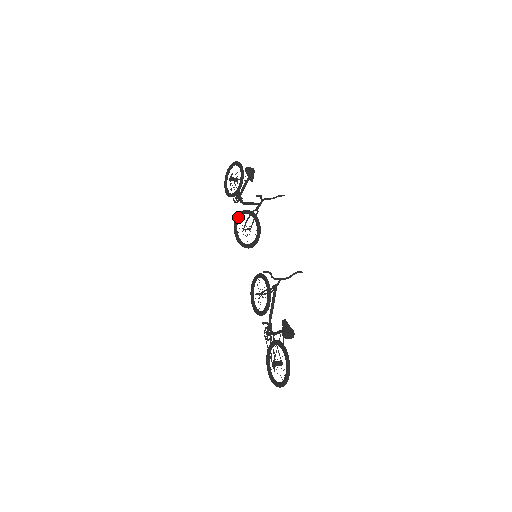
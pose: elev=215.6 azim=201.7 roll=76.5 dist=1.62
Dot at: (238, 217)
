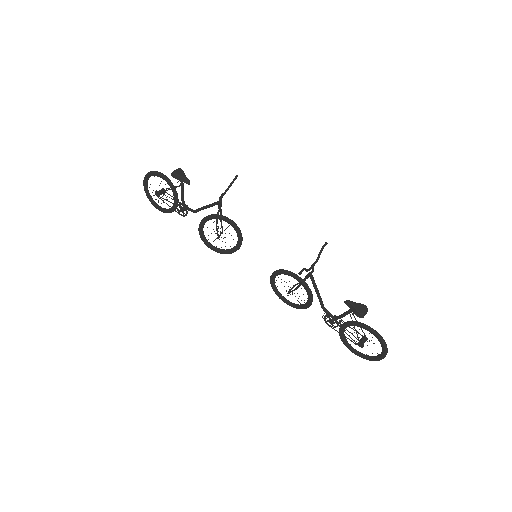
Dot at: (201, 229)
